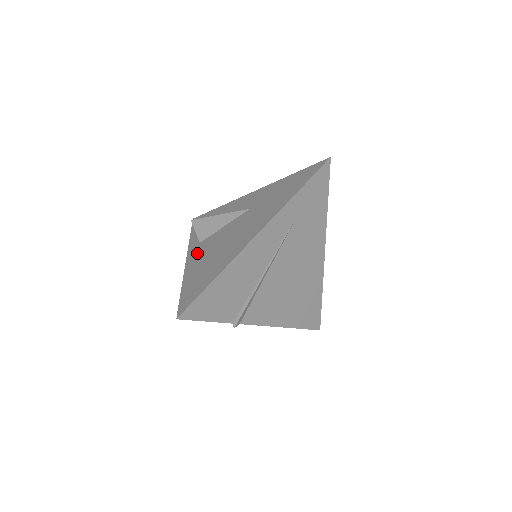
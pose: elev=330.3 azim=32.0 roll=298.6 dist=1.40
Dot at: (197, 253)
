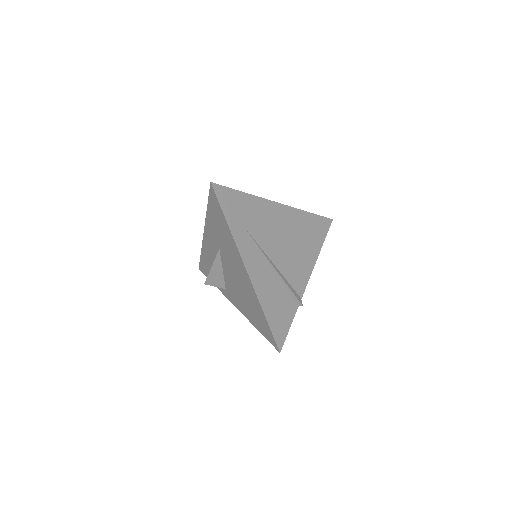
Dot at: (234, 299)
